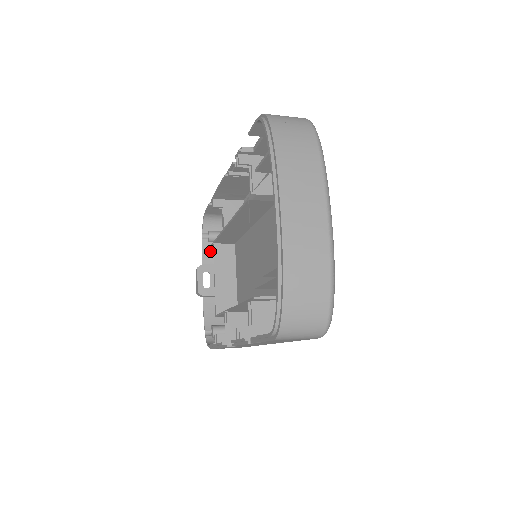
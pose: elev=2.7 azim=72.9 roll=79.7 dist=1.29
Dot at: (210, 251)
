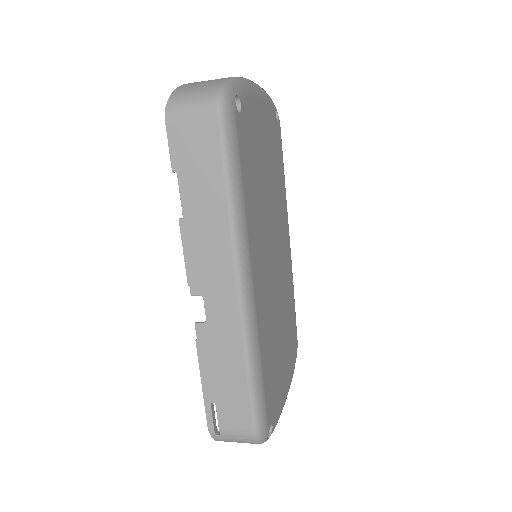
Dot at: occluded
